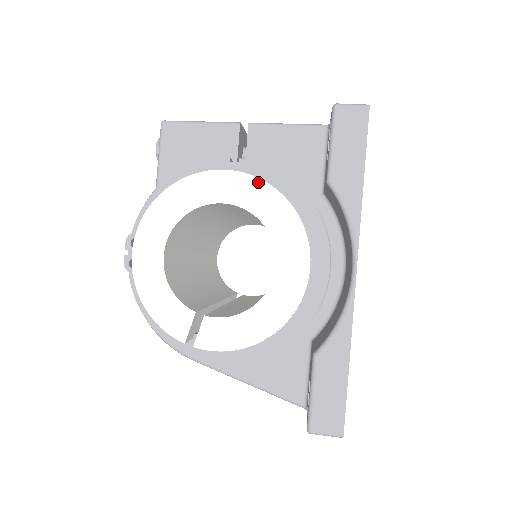
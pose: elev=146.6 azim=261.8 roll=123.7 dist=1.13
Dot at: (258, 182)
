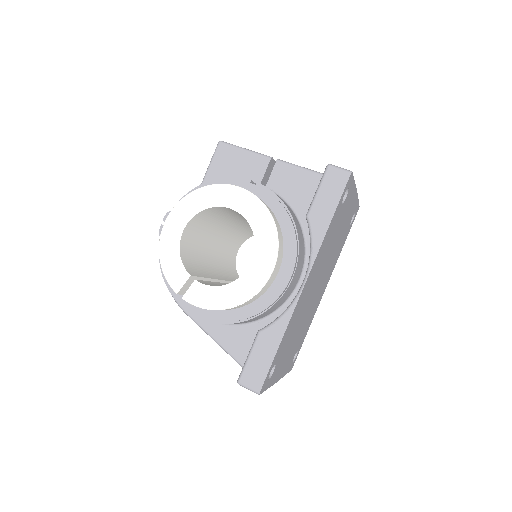
Dot at: (258, 202)
